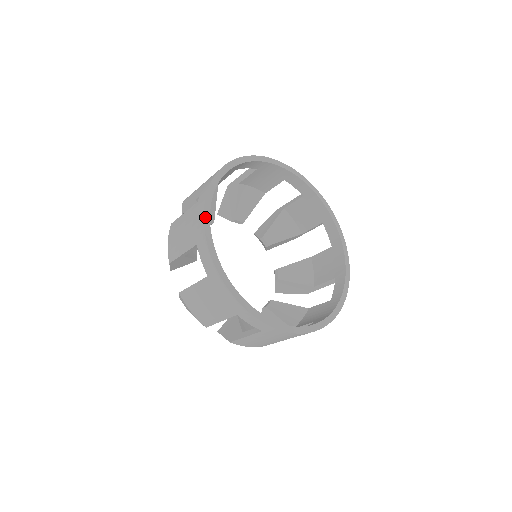
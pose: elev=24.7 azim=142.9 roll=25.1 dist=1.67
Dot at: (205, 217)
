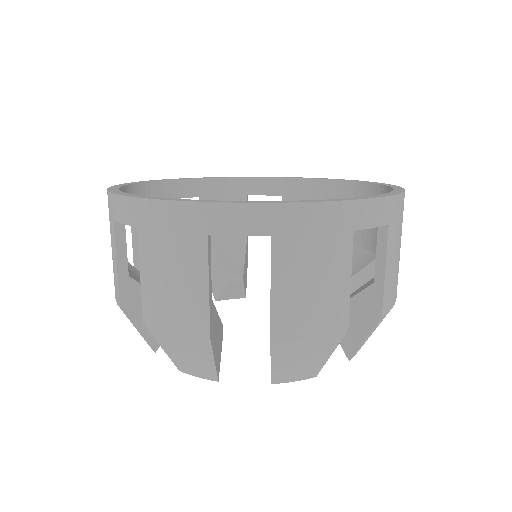
Dot at: (146, 181)
